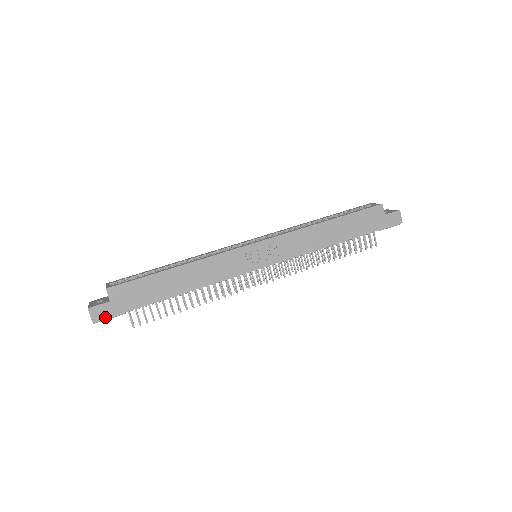
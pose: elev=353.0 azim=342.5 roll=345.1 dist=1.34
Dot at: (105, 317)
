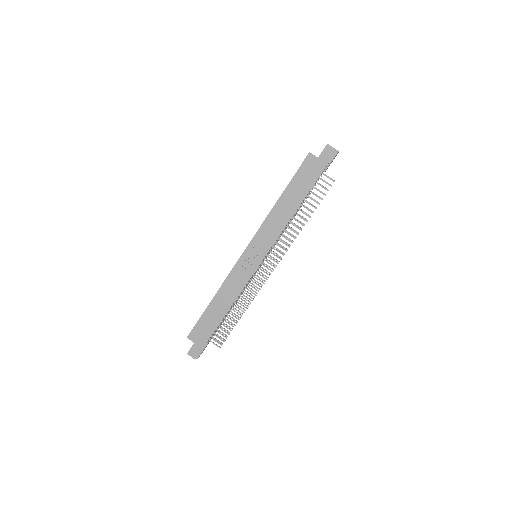
Dot at: (199, 353)
